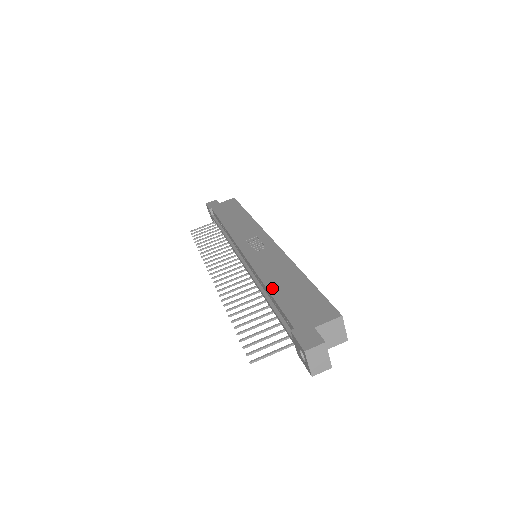
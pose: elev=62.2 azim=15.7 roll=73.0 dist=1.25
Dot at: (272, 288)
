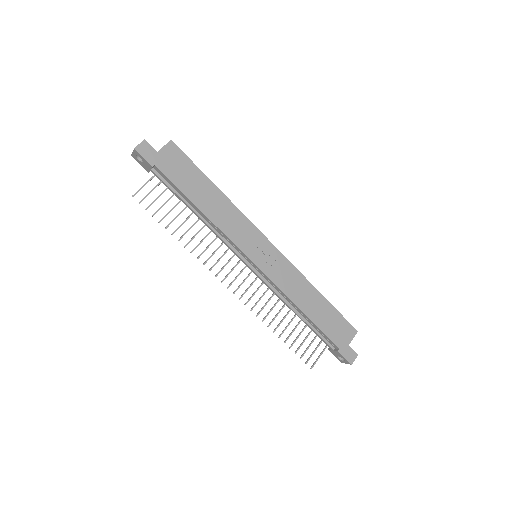
Dot at: (308, 313)
